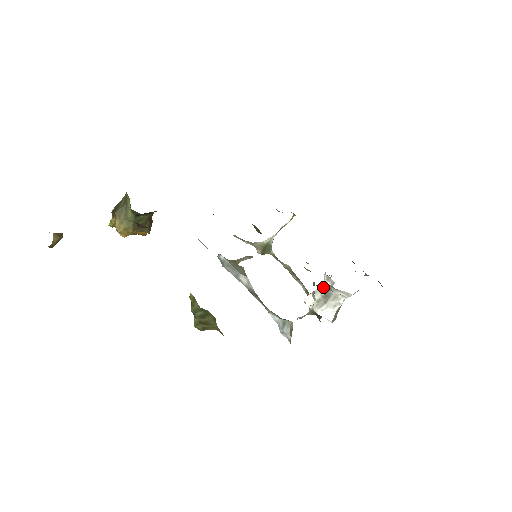
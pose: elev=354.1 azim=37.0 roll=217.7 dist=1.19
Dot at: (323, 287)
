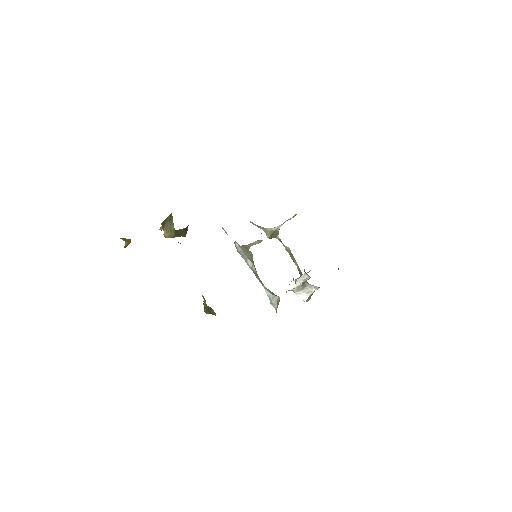
Dot at: (303, 278)
